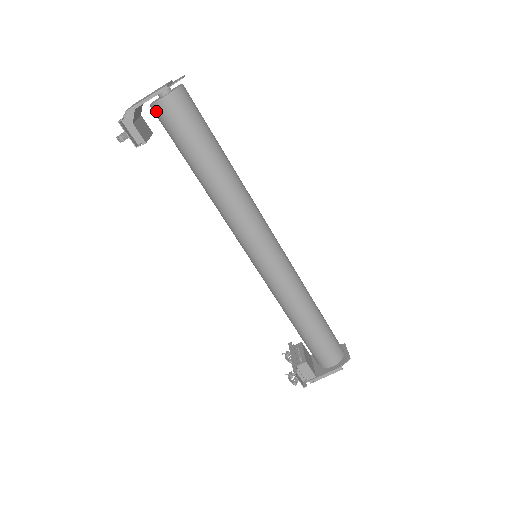
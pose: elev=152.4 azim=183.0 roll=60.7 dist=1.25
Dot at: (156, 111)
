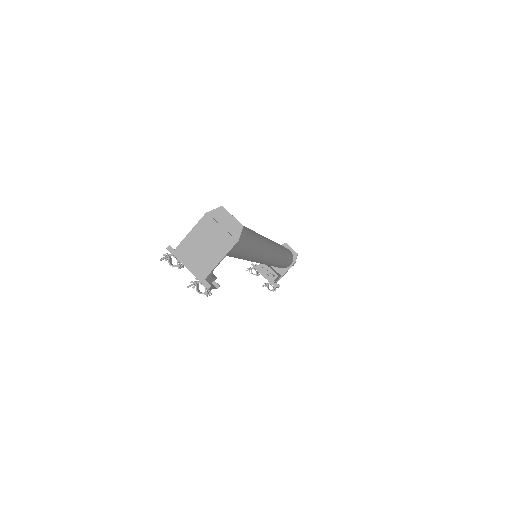
Dot at: occluded
